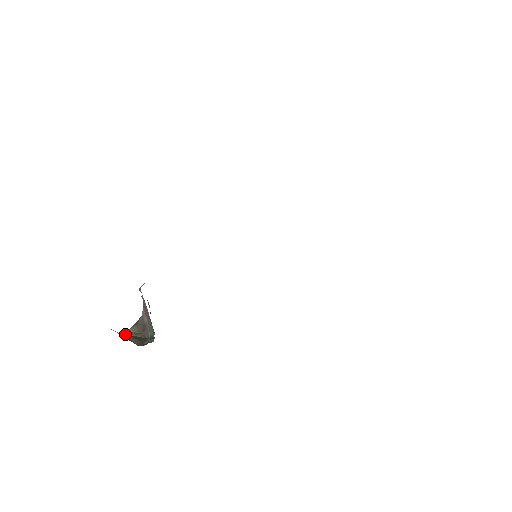
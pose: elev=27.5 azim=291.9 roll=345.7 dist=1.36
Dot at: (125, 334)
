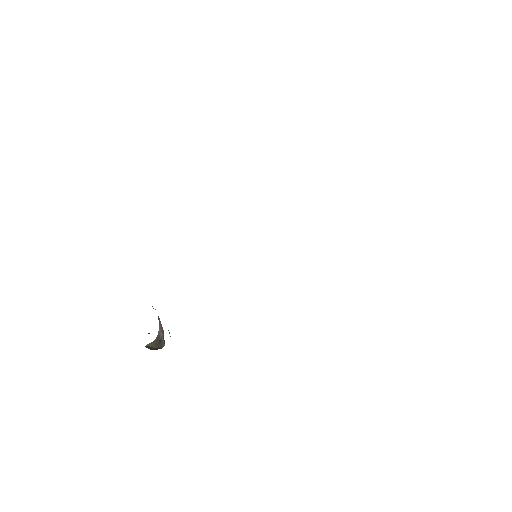
Dot at: occluded
